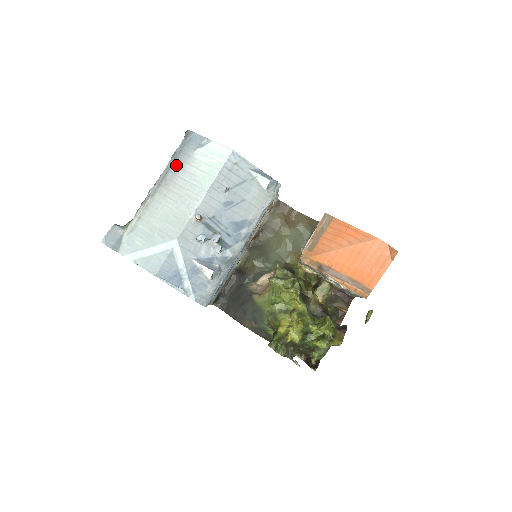
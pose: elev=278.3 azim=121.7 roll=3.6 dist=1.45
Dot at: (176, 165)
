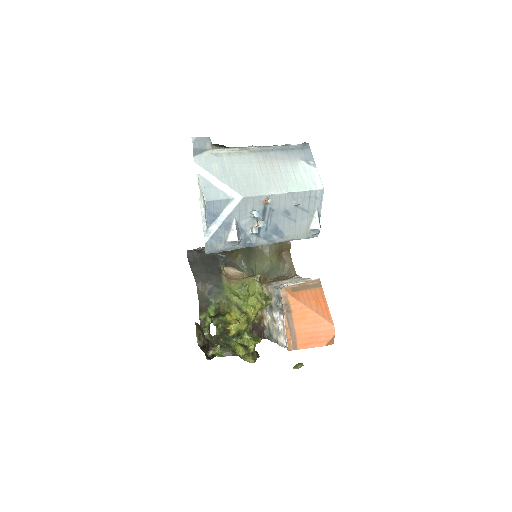
Dot at: (283, 153)
